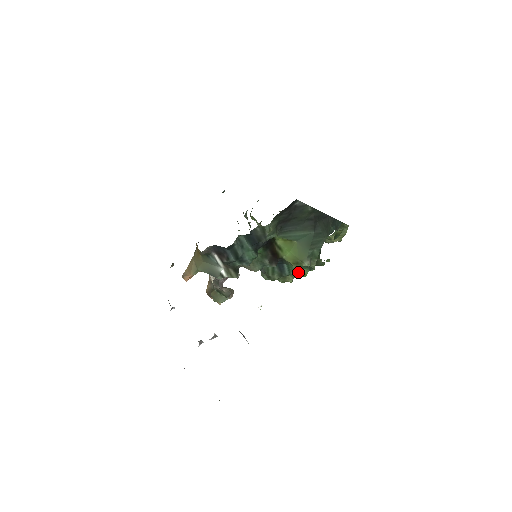
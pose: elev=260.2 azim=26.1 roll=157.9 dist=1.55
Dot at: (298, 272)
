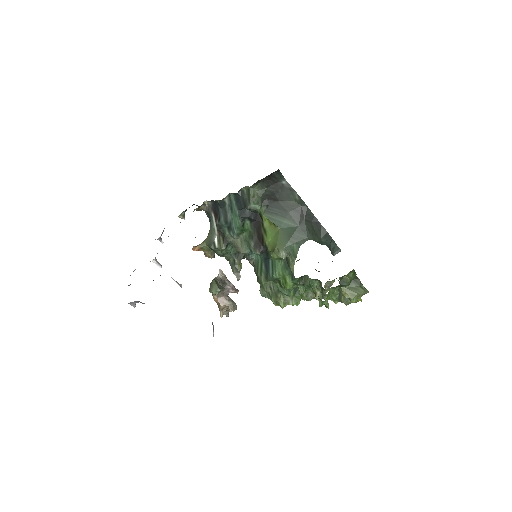
Dot at: (281, 278)
